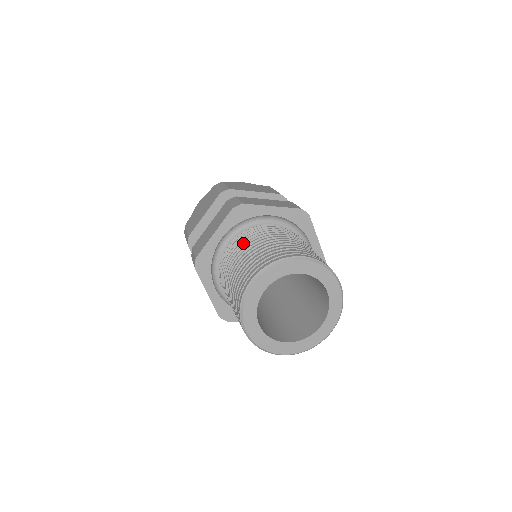
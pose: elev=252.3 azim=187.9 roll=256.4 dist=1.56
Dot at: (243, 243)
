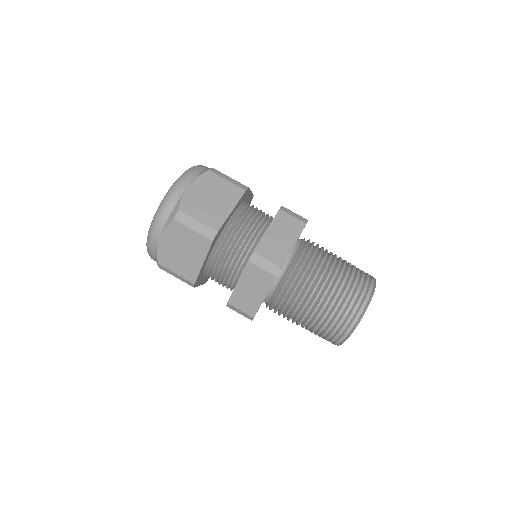
Dot at: (300, 295)
